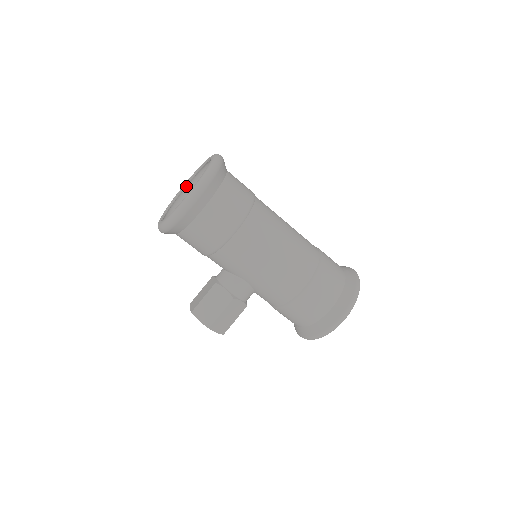
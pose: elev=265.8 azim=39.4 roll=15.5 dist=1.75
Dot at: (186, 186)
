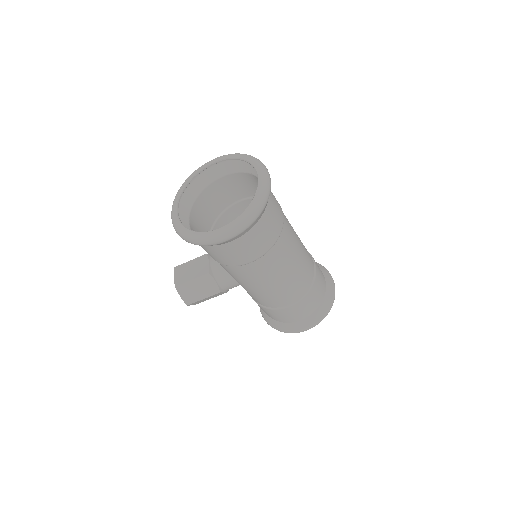
Dot at: (214, 161)
